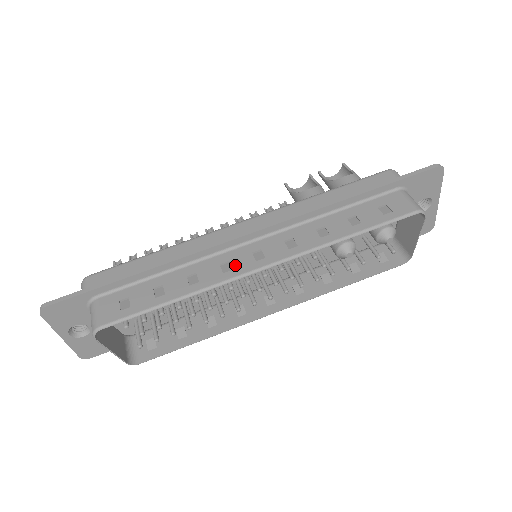
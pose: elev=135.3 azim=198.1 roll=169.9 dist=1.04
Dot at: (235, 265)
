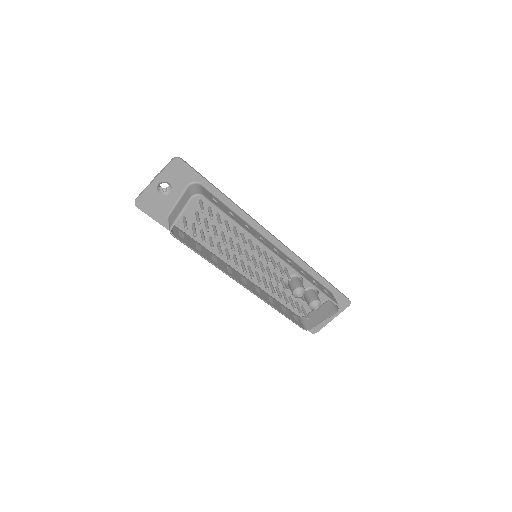
Dot at: (266, 243)
